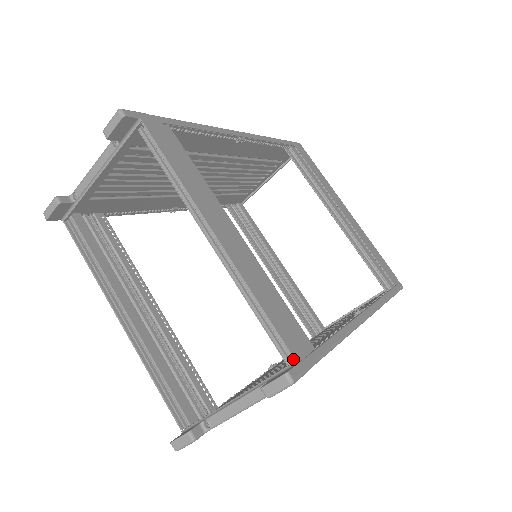
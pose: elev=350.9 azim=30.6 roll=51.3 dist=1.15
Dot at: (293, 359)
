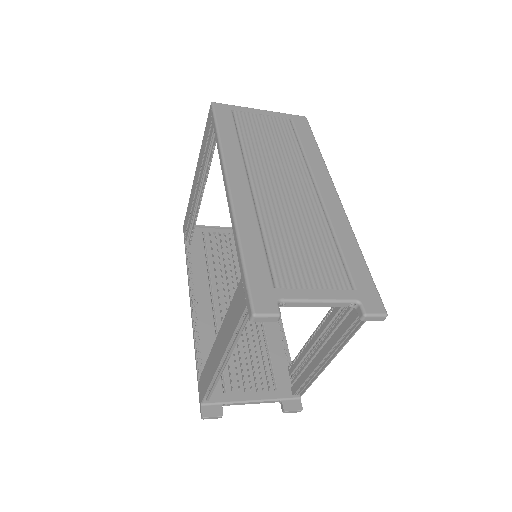
Dot at: occluded
